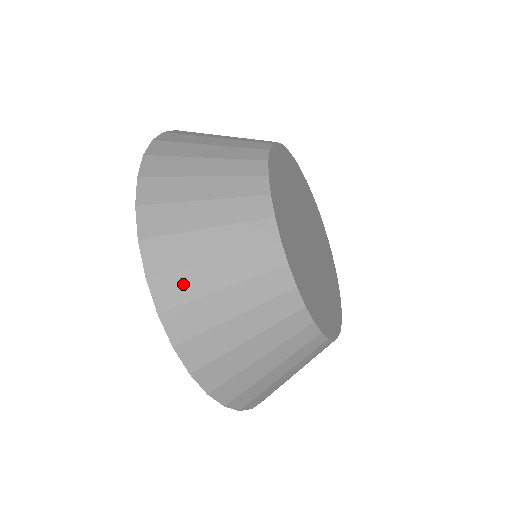
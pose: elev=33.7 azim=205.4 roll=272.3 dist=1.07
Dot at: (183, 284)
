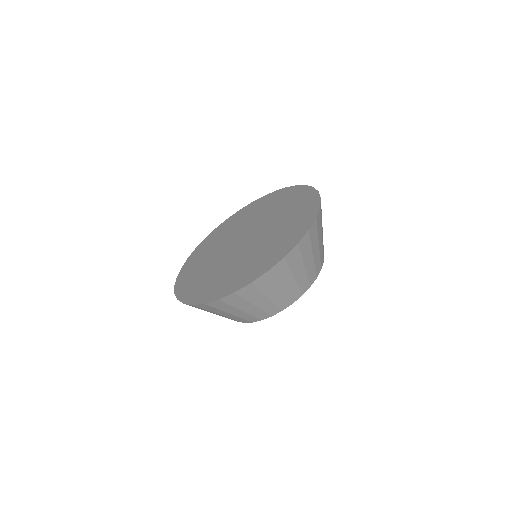
Dot at: (211, 309)
